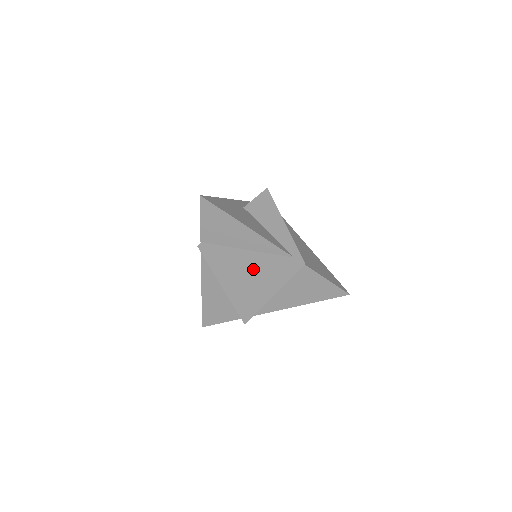
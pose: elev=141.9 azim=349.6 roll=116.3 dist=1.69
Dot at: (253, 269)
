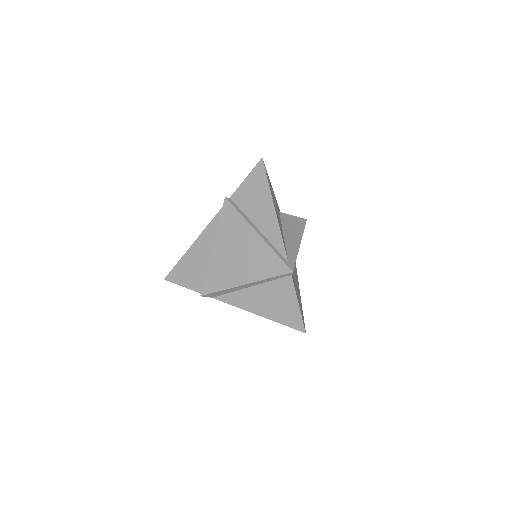
Dot at: (249, 248)
